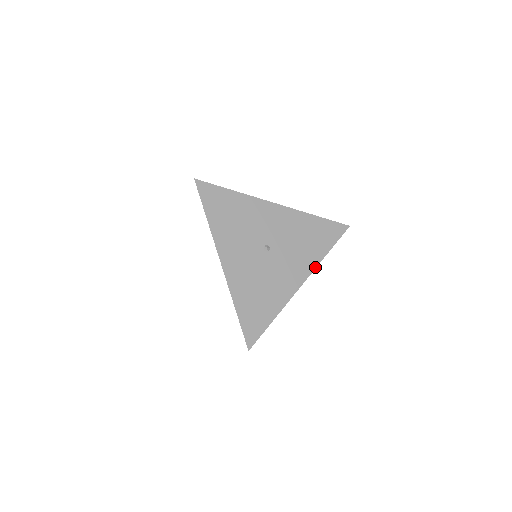
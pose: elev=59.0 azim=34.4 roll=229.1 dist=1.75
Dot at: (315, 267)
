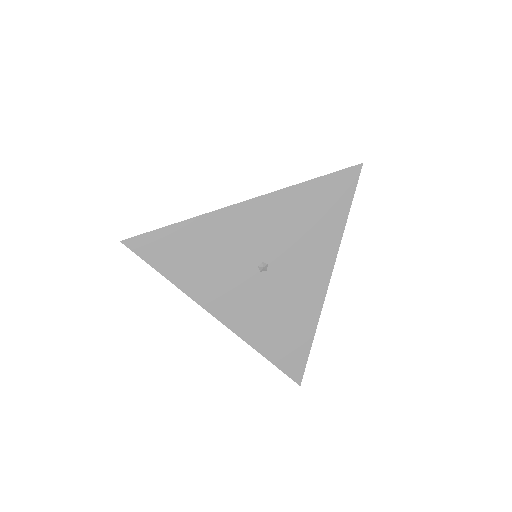
Dot at: (337, 250)
